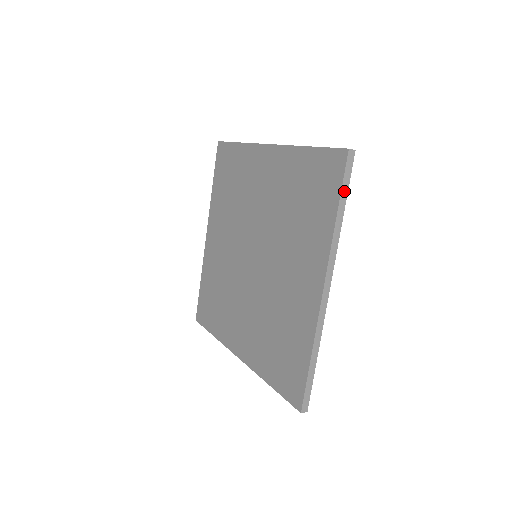
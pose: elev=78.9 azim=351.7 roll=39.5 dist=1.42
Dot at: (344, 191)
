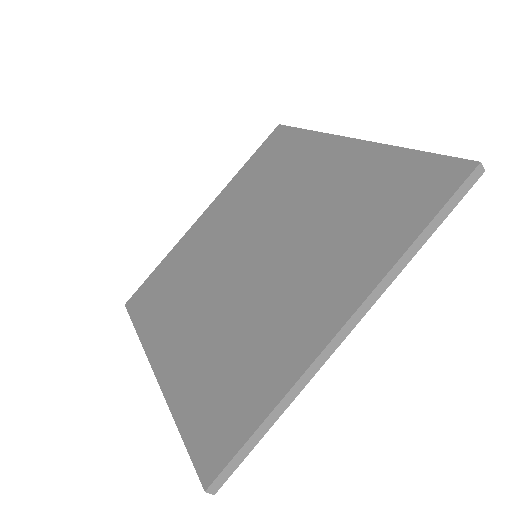
Dot at: (444, 212)
